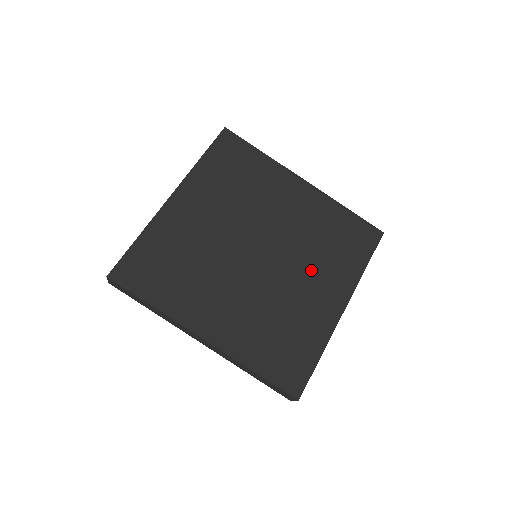
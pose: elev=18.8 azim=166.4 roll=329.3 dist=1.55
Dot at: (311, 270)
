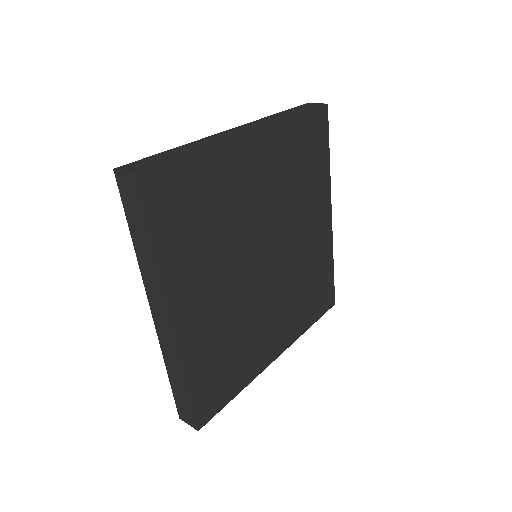
Dot at: (283, 305)
